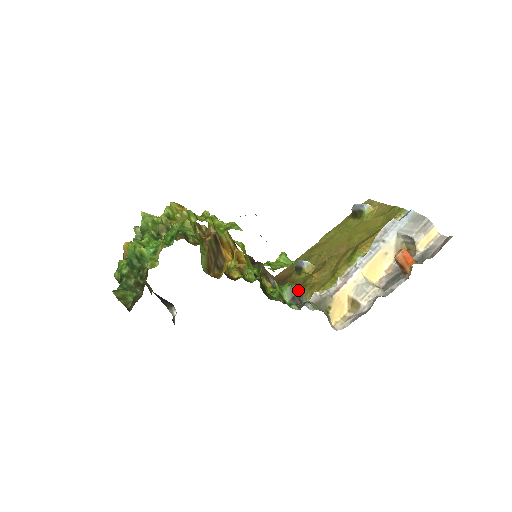
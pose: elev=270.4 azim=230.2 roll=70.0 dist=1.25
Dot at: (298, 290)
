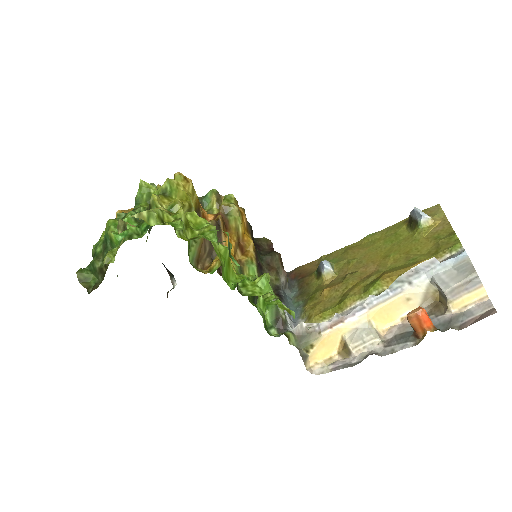
Dot at: (304, 300)
